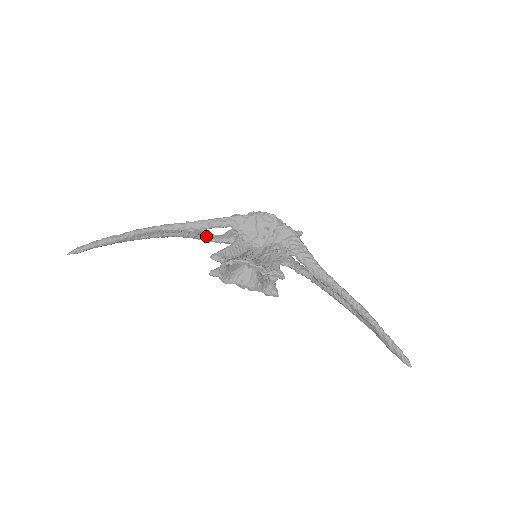
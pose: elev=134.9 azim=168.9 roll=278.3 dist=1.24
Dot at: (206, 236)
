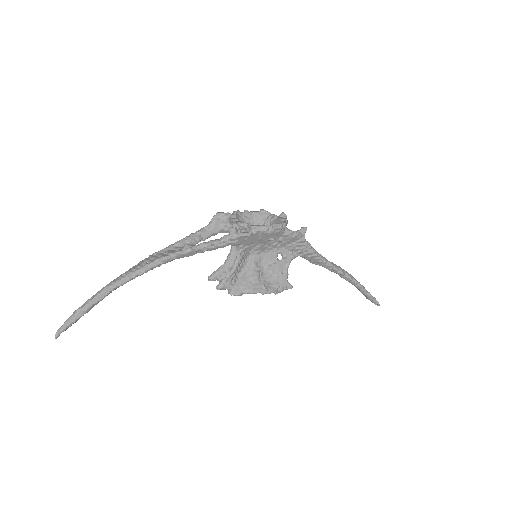
Dot at: (195, 243)
